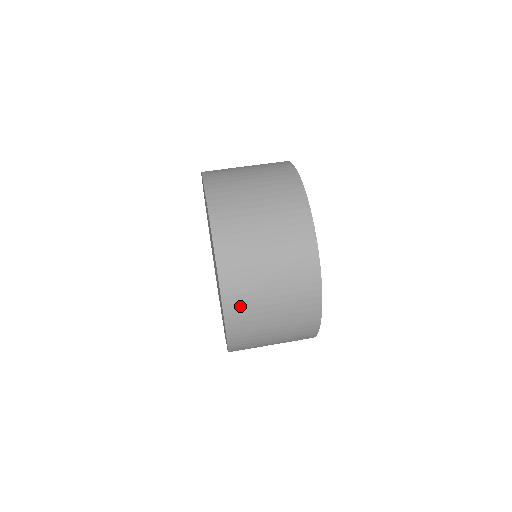
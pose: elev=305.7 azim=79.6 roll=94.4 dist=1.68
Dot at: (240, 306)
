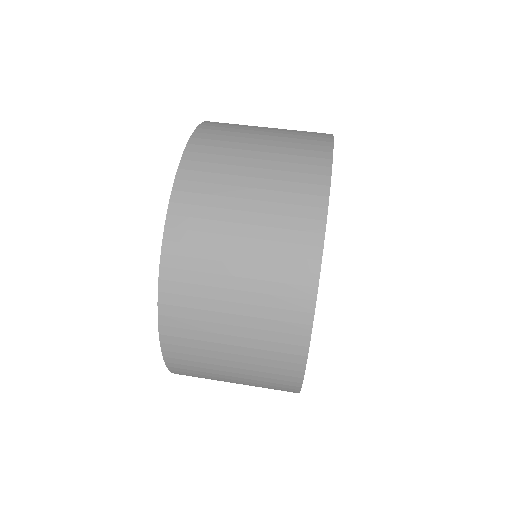
Dot at: (193, 376)
